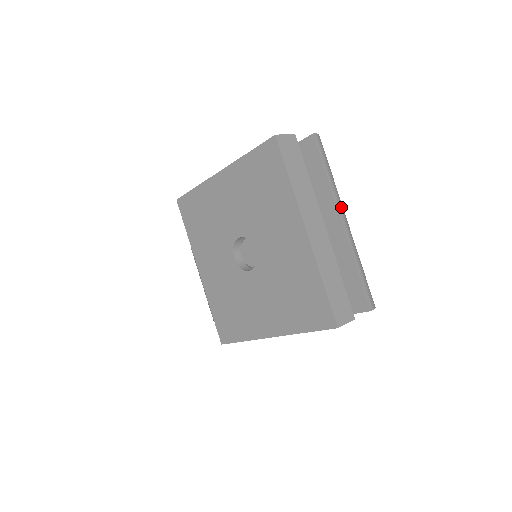
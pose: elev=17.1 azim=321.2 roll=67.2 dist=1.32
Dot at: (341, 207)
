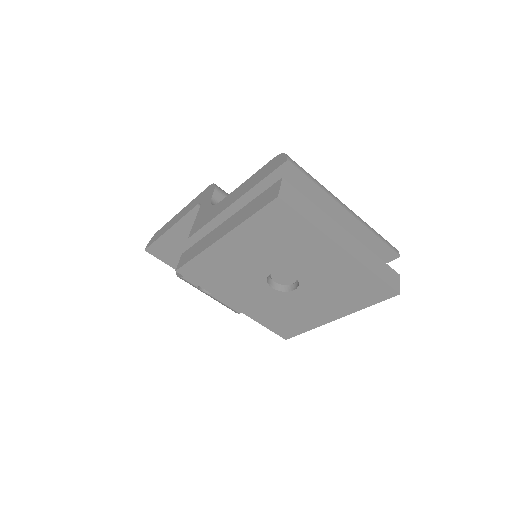
Dot at: (338, 201)
